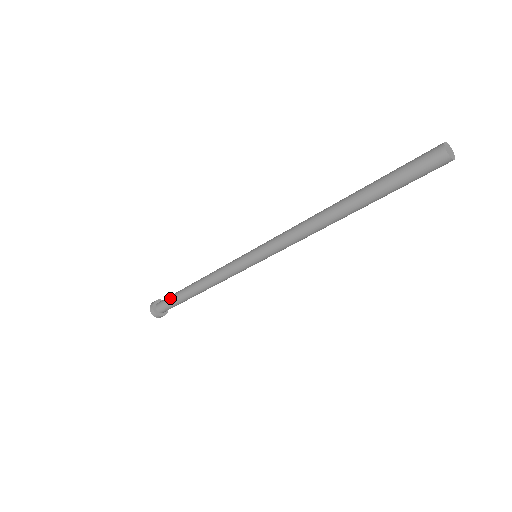
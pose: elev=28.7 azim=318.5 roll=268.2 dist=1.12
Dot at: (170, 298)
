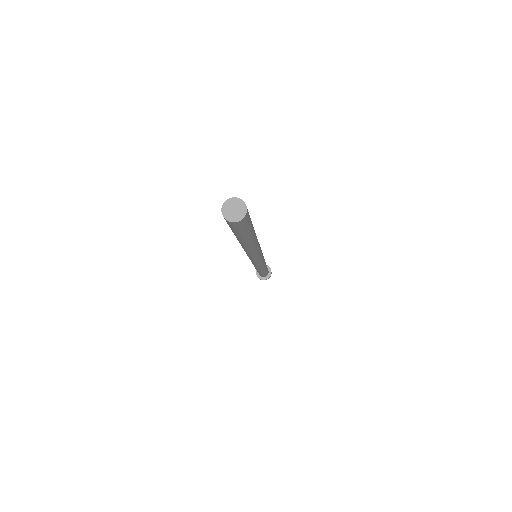
Dot at: occluded
